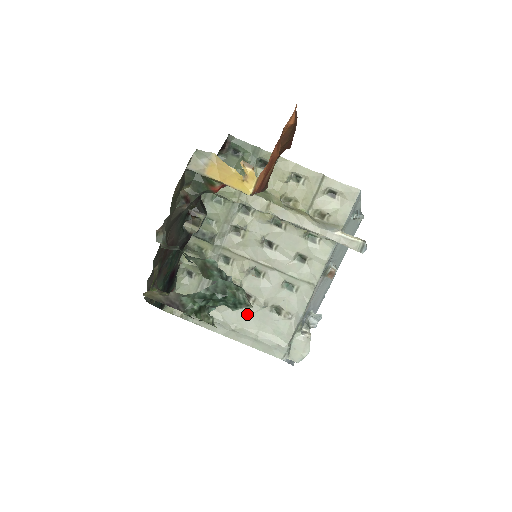
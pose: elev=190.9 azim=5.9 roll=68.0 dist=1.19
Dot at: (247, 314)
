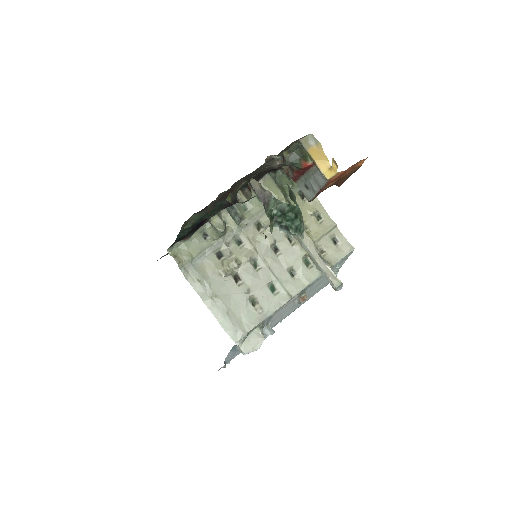
Dot at: (230, 291)
